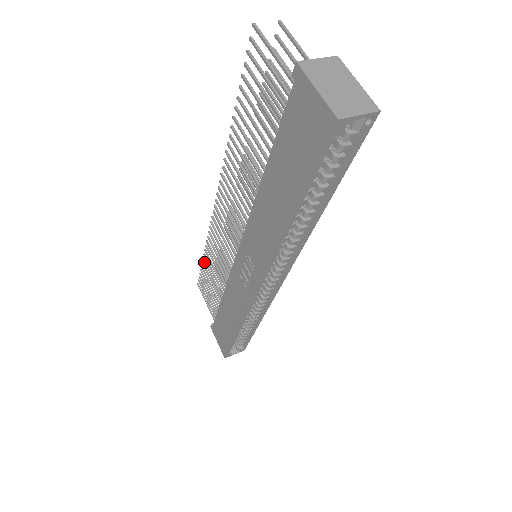
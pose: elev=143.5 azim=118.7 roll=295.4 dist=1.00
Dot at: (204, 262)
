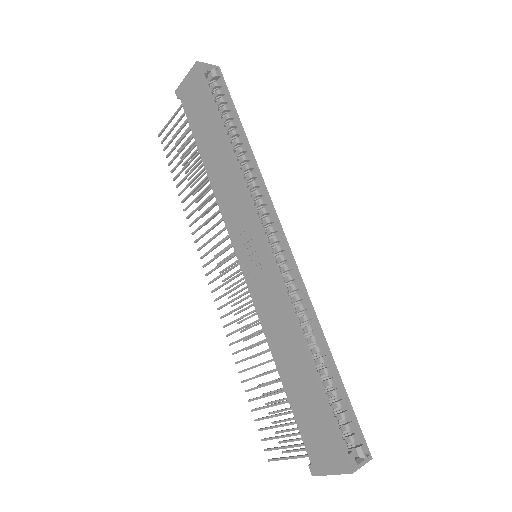
Dot at: (247, 391)
